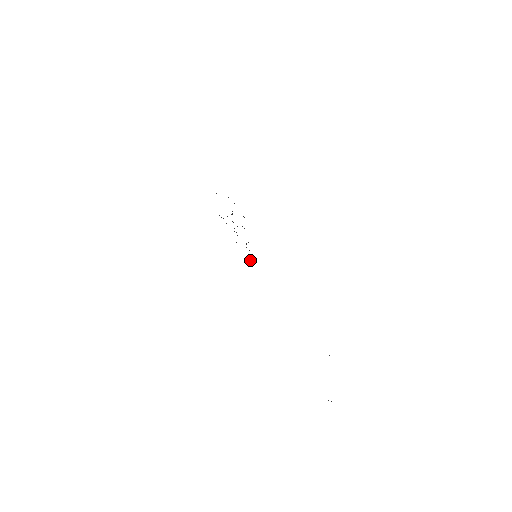
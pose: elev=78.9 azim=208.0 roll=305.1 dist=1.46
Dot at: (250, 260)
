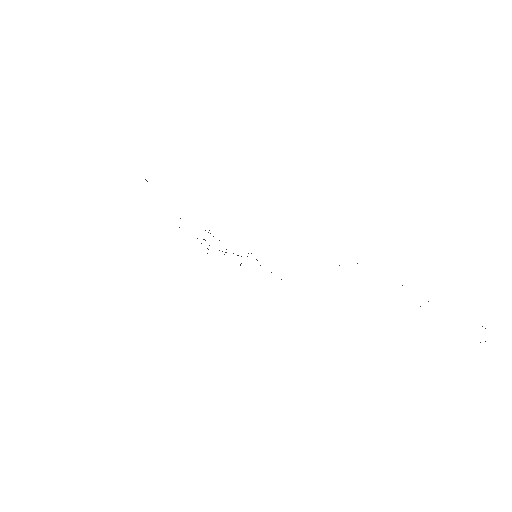
Dot at: occluded
